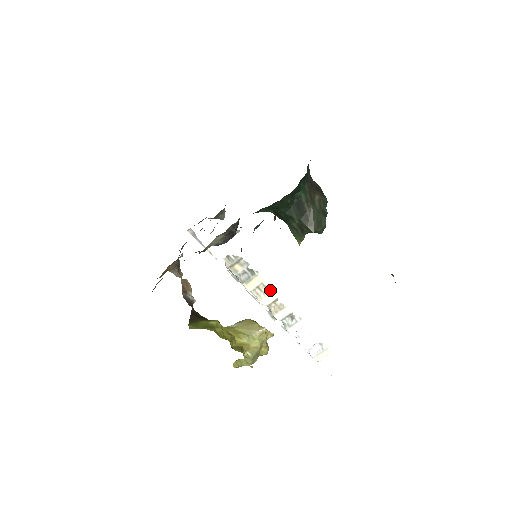
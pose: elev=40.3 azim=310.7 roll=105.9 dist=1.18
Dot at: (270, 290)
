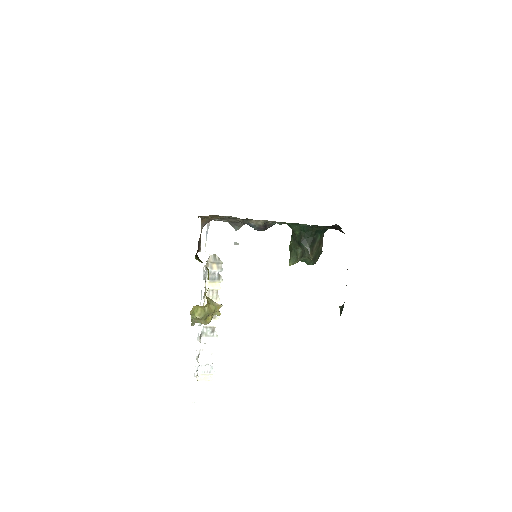
Dot at: (218, 299)
